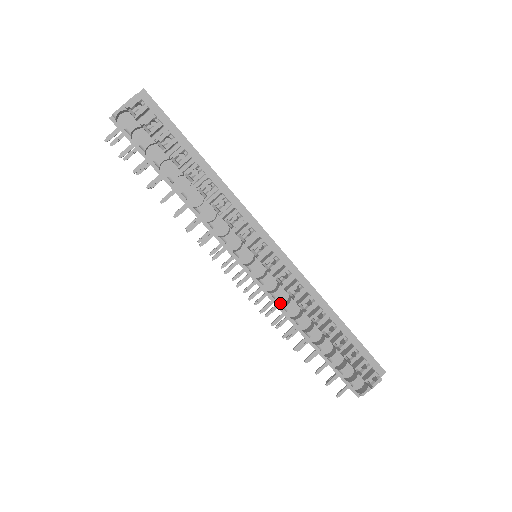
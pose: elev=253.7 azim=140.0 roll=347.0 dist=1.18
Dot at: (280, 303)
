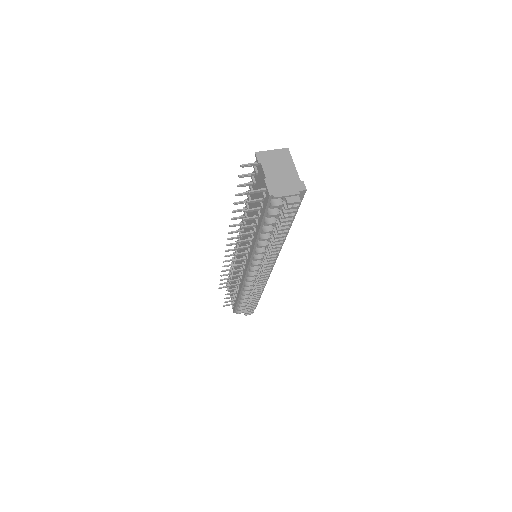
Dot at: occluded
